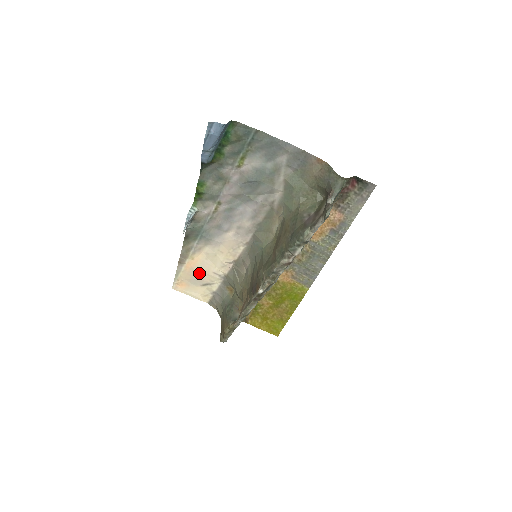
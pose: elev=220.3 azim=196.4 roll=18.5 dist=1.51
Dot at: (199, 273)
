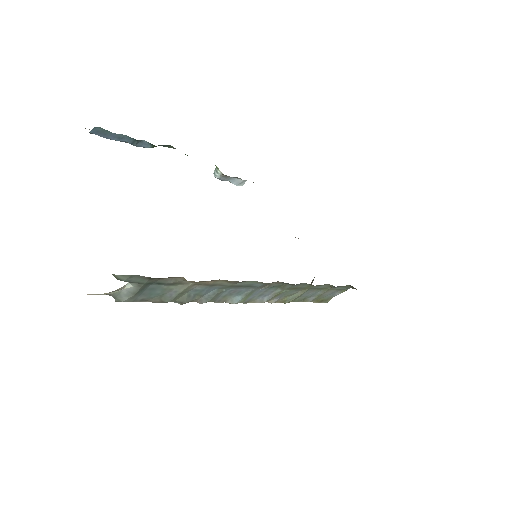
Dot at: occluded
